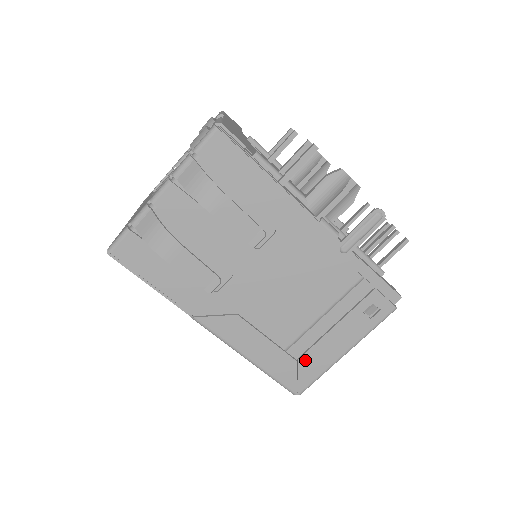
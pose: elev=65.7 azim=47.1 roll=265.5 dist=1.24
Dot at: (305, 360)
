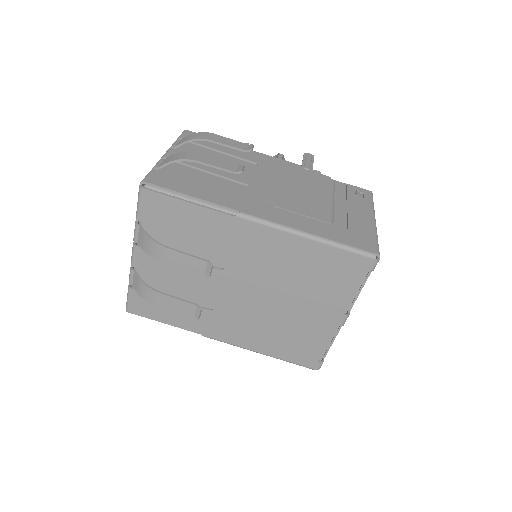
Dot at: (353, 228)
